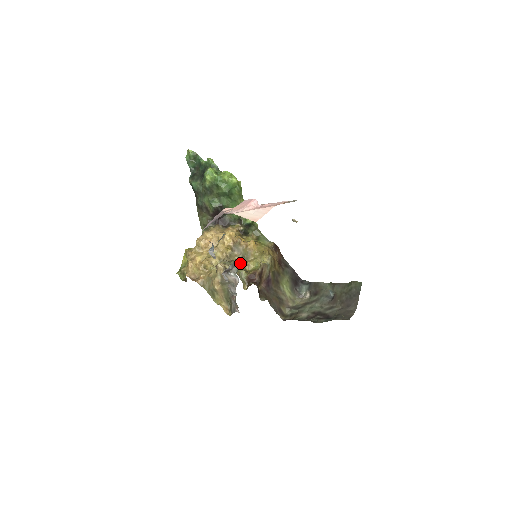
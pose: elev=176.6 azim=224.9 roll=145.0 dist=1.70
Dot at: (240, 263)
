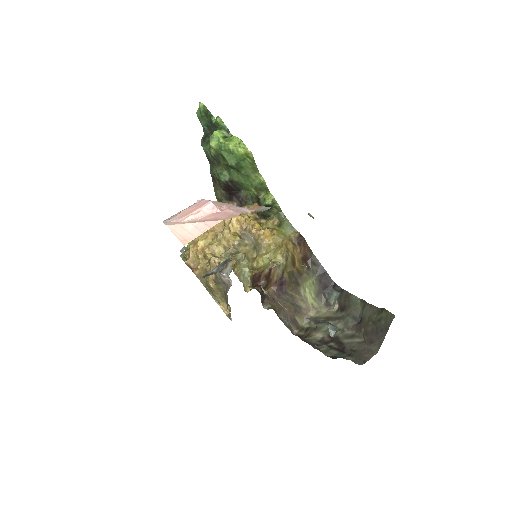
Dot at: (246, 257)
